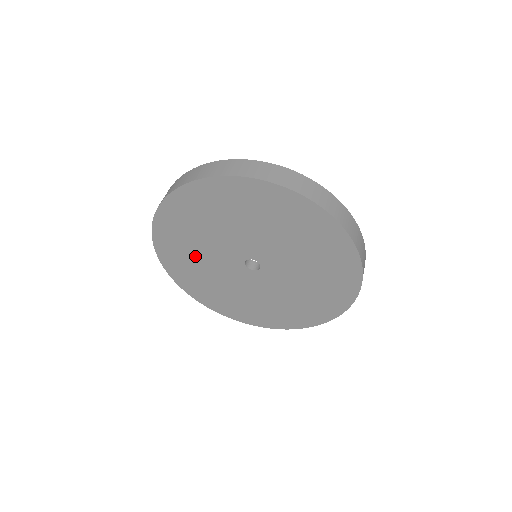
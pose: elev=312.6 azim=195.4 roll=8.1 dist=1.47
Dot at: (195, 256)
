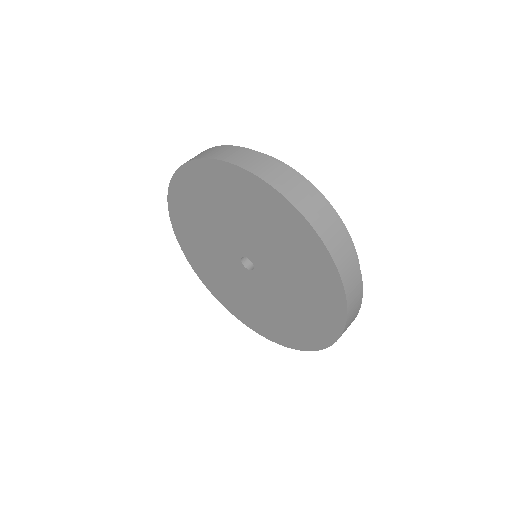
Dot at: (200, 224)
